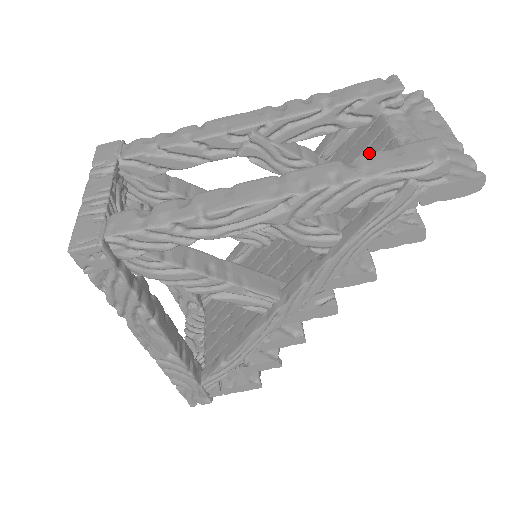
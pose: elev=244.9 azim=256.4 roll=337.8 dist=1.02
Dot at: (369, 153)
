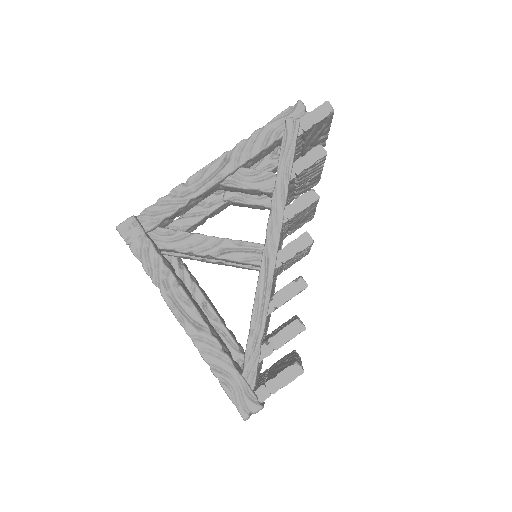
Dot at: occluded
